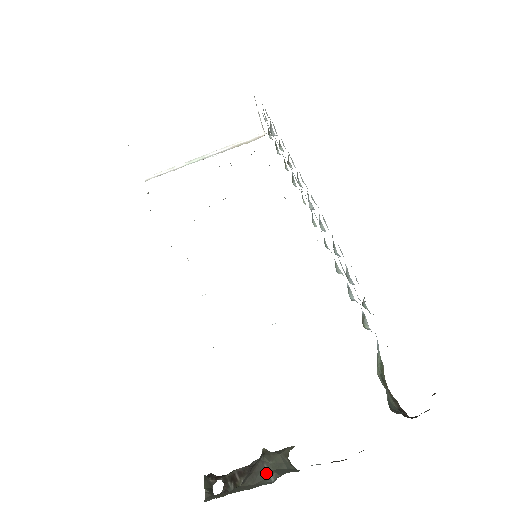
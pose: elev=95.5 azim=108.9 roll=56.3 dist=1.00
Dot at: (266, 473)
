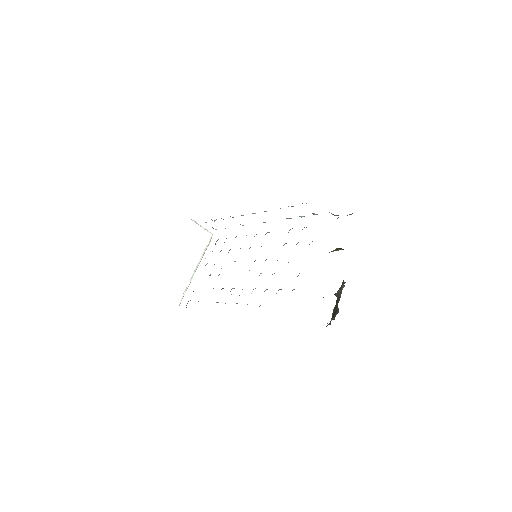
Dot at: (341, 291)
